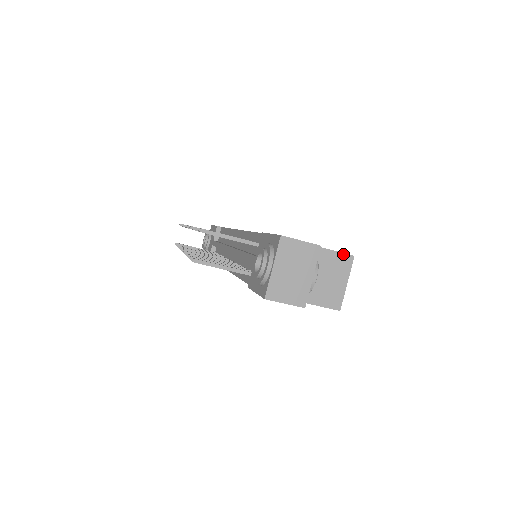
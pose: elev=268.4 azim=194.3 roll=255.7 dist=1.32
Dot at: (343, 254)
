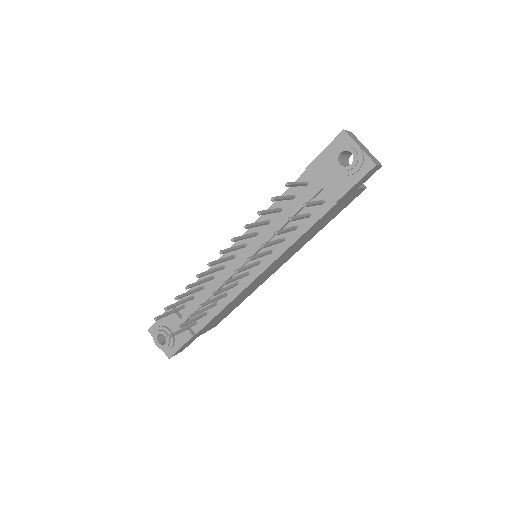
Dot at: occluded
